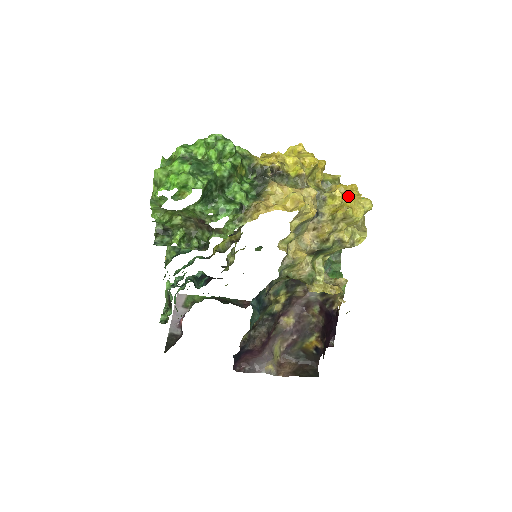
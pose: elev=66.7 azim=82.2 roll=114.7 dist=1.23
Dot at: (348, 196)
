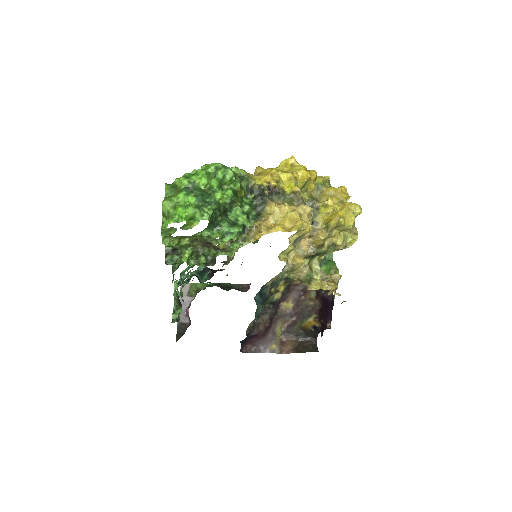
Dot at: (338, 199)
